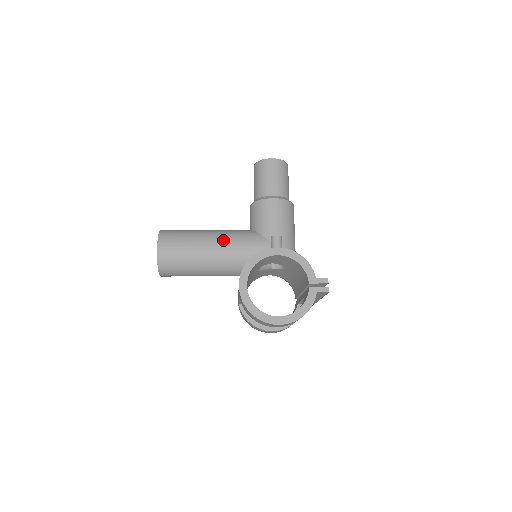
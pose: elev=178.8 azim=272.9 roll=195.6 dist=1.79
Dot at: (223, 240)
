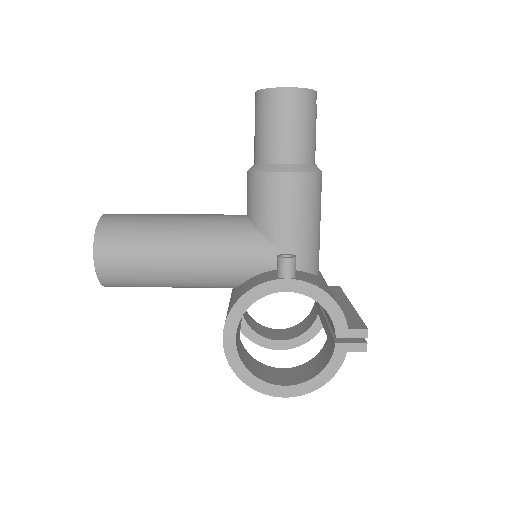
Dot at: (200, 246)
